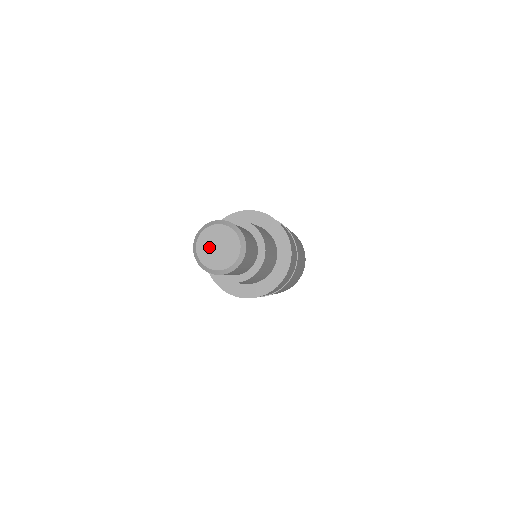
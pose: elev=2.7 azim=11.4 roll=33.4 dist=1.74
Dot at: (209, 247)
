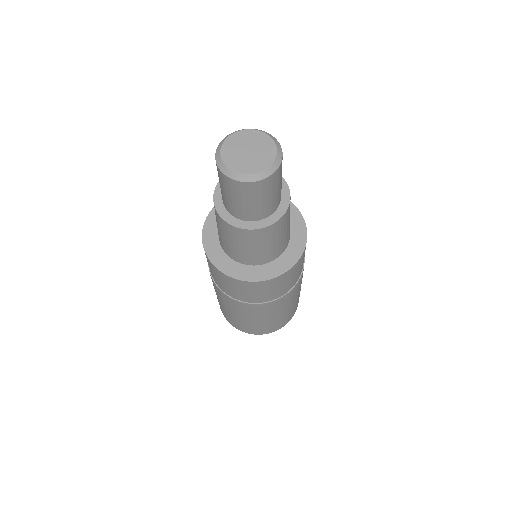
Dot at: (243, 143)
